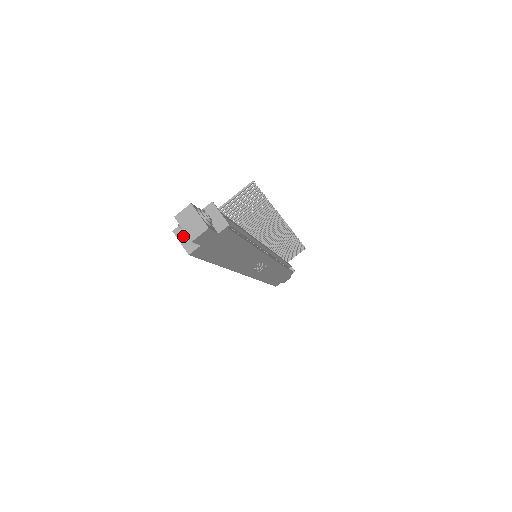
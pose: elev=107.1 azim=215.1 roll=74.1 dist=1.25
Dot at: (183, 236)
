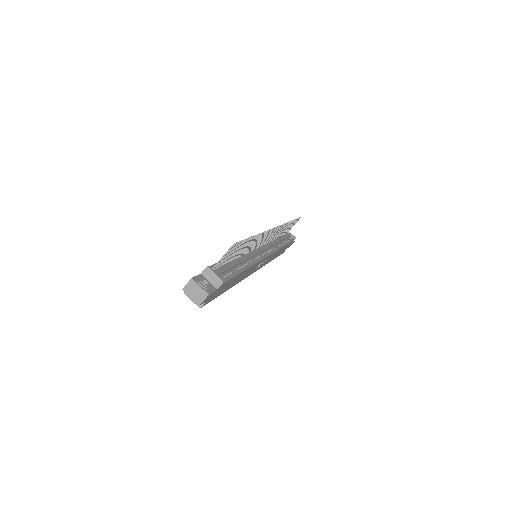
Dot at: occluded
